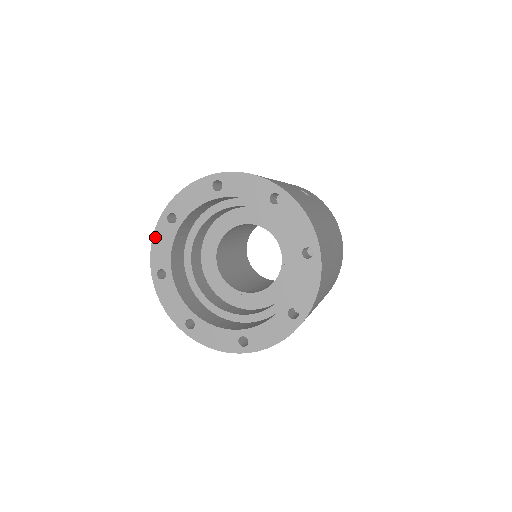
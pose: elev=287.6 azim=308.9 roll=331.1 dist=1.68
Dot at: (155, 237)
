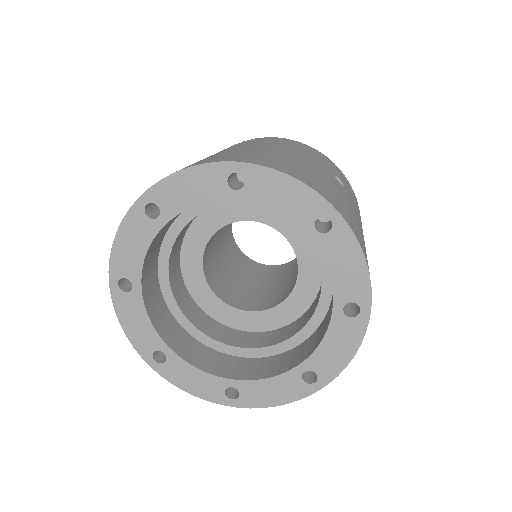
Dot at: (121, 231)
